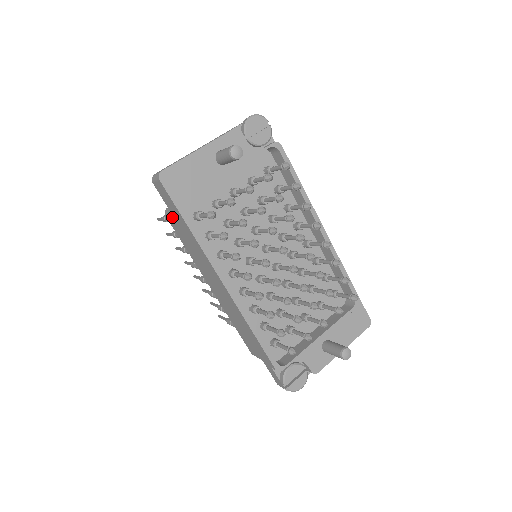
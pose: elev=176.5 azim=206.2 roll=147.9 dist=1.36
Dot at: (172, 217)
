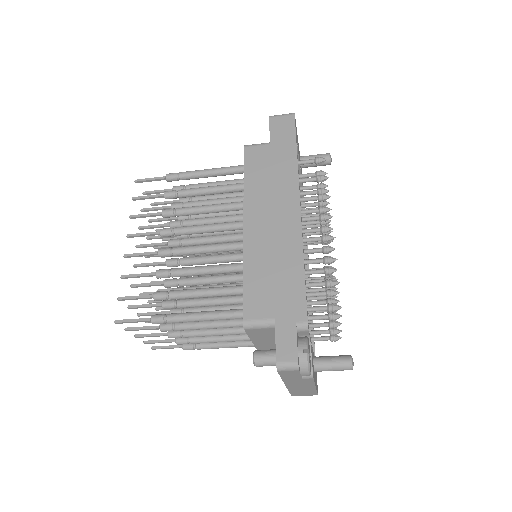
Dot at: (265, 146)
